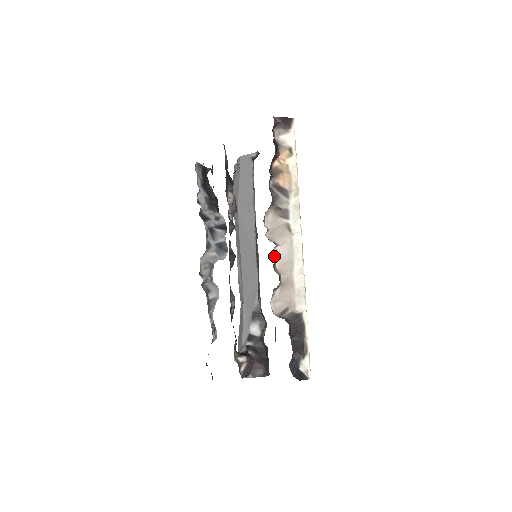
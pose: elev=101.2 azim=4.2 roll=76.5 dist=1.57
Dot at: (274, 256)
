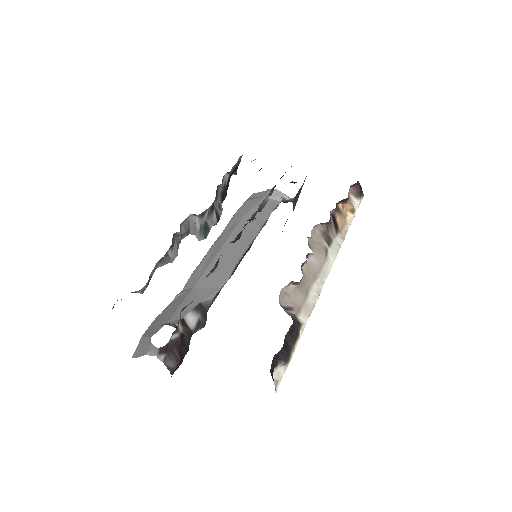
Dot at: (308, 258)
